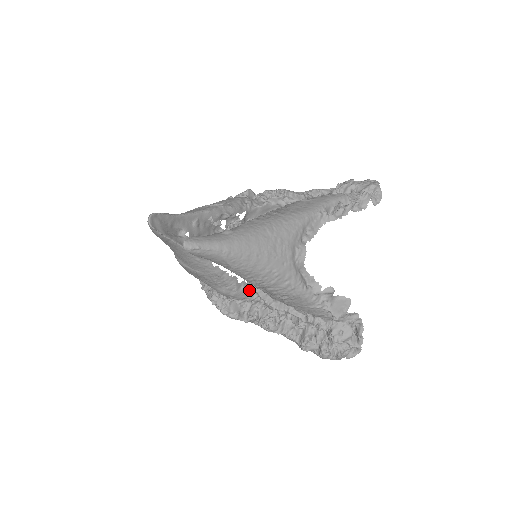
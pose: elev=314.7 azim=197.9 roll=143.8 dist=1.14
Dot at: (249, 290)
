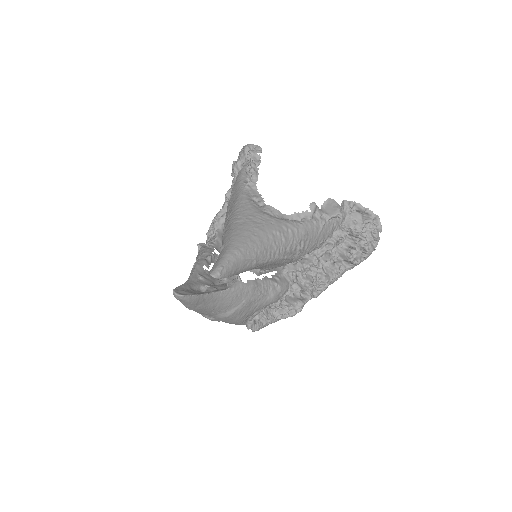
Dot at: (282, 277)
